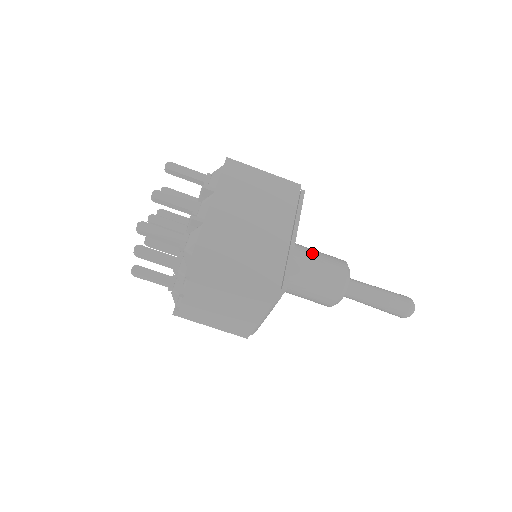
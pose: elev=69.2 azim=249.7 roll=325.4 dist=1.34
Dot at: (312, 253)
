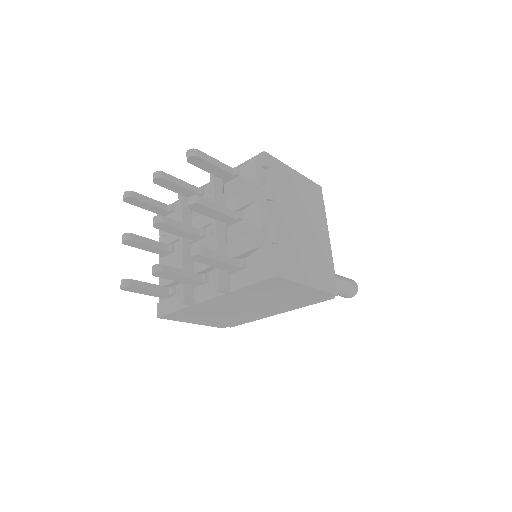
Dot at: occluded
